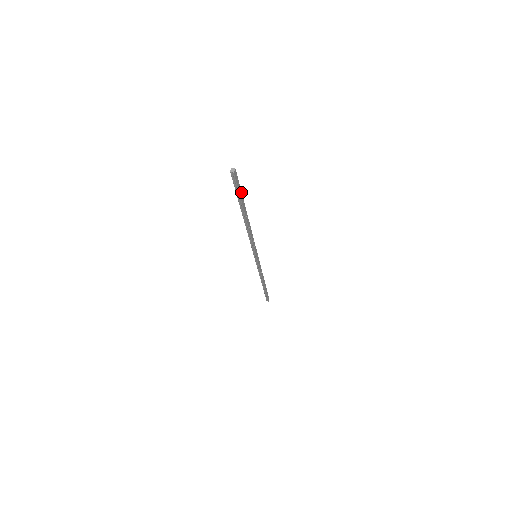
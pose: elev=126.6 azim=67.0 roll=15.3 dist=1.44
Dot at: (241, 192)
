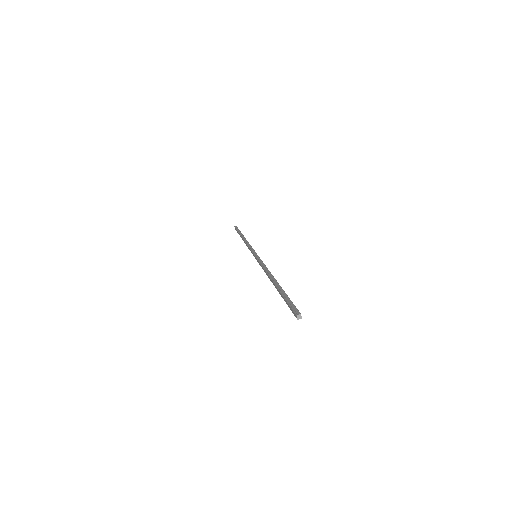
Dot at: (288, 297)
